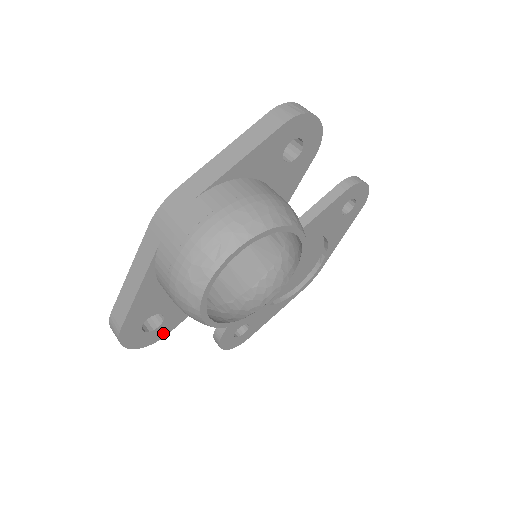
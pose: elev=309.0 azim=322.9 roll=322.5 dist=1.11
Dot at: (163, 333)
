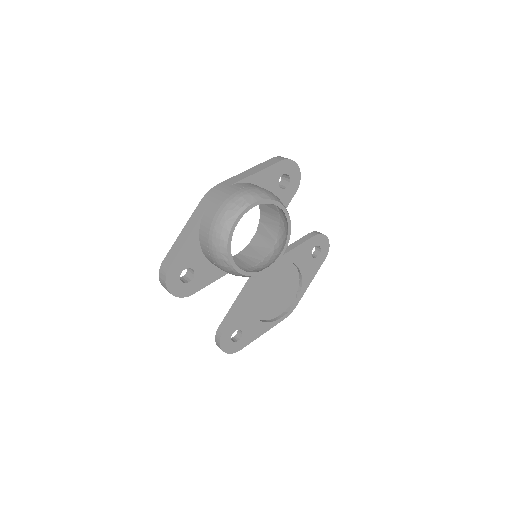
Dot at: (190, 291)
